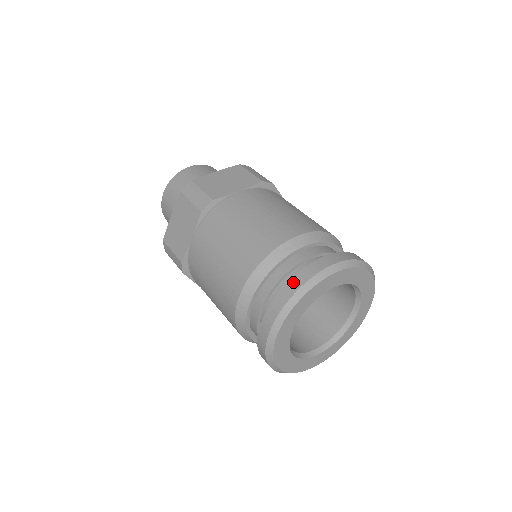
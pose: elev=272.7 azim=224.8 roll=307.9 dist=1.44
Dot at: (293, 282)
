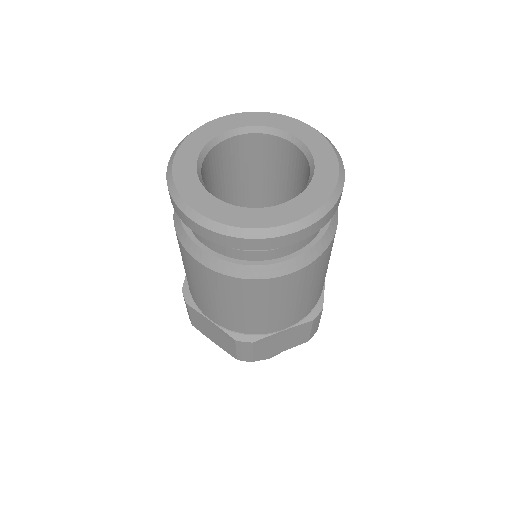
Dot at: occluded
